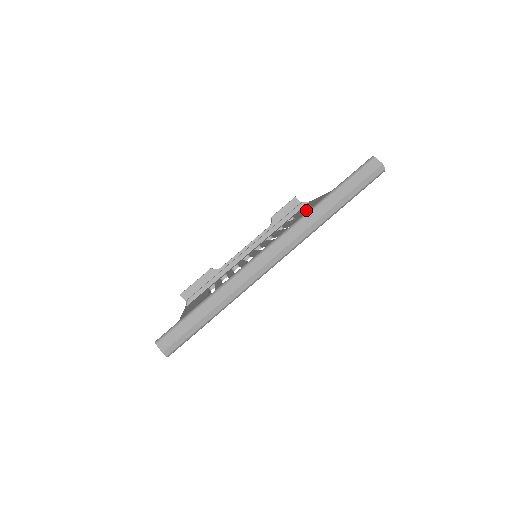
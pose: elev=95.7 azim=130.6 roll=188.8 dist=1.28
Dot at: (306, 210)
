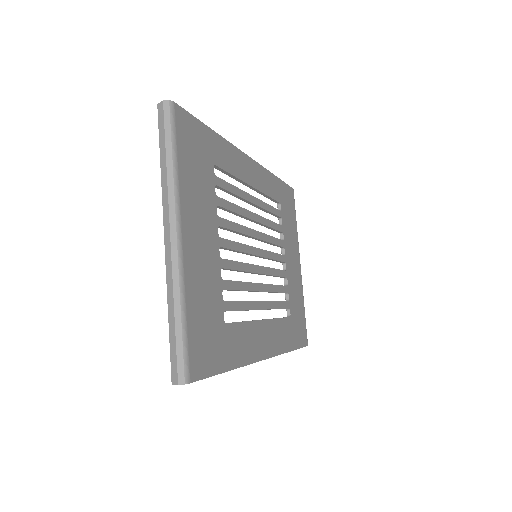
Dot at: (254, 189)
